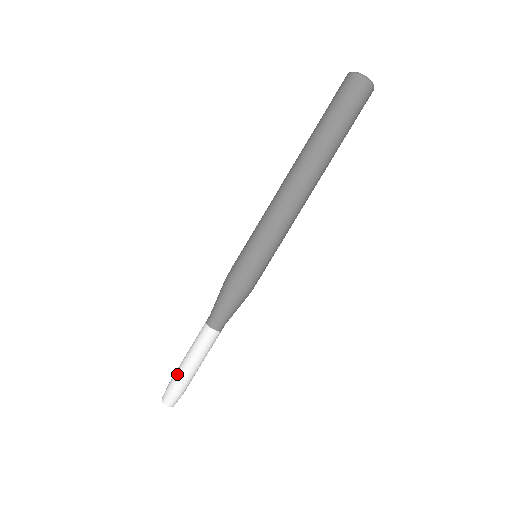
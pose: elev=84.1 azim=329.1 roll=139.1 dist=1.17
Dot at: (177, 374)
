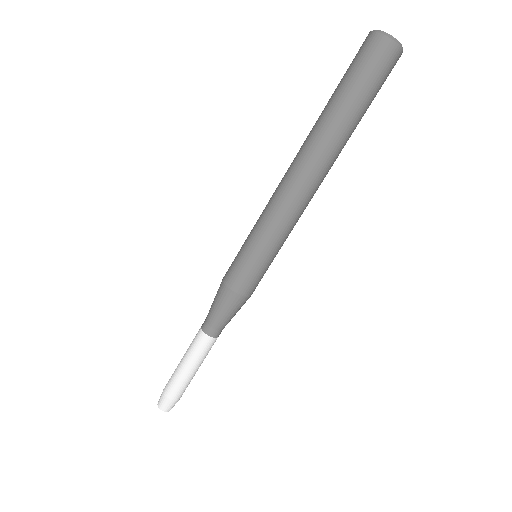
Dot at: (172, 374)
